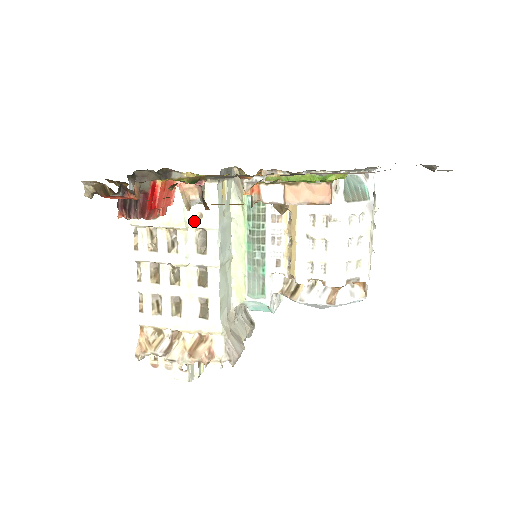
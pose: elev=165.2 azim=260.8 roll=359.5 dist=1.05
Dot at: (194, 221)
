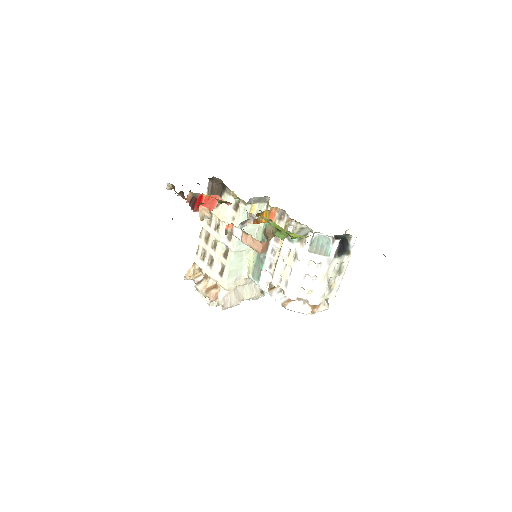
Dot at: (230, 220)
